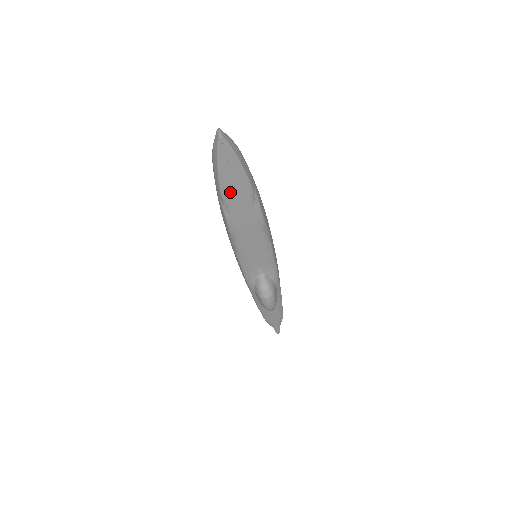
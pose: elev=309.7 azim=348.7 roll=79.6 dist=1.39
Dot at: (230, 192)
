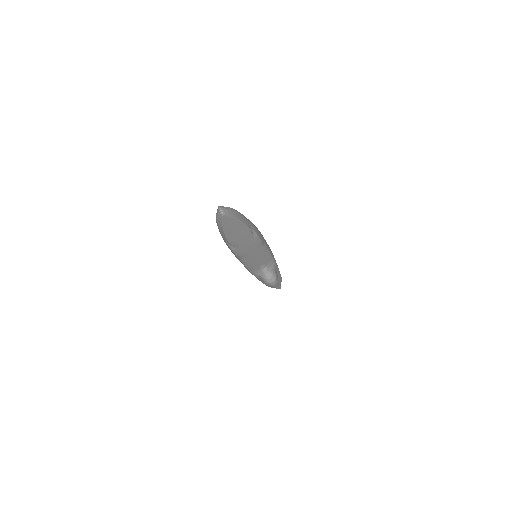
Dot at: (235, 239)
